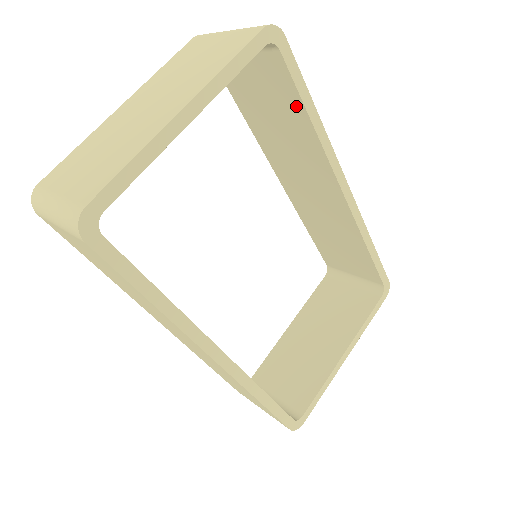
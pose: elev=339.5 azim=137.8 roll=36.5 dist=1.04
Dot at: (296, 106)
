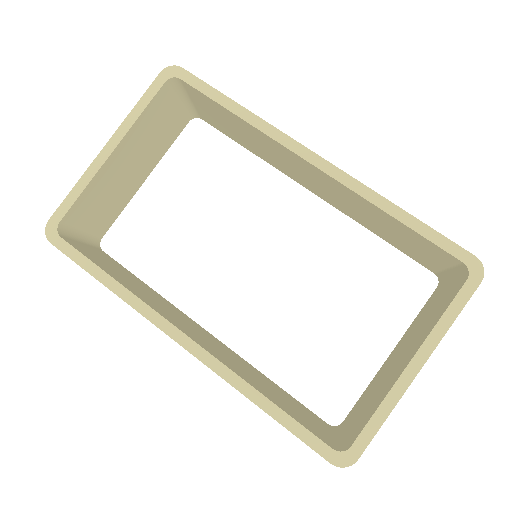
Dot at: (223, 110)
